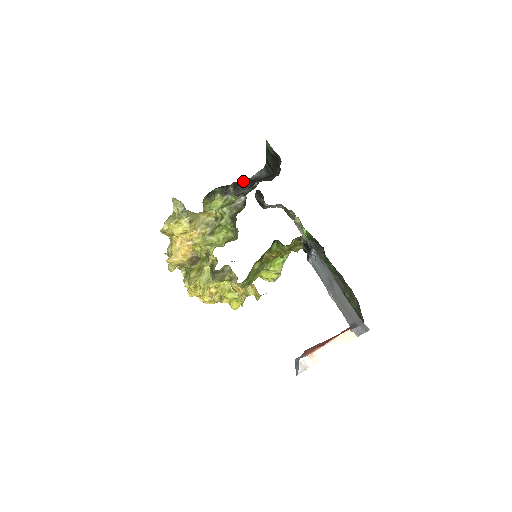
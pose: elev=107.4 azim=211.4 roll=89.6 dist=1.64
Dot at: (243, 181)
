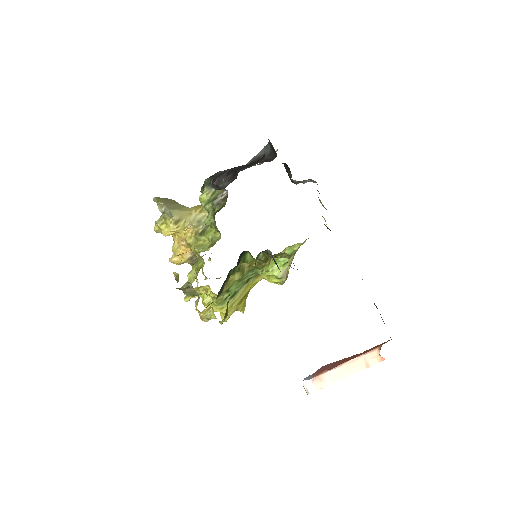
Dot at: (225, 171)
